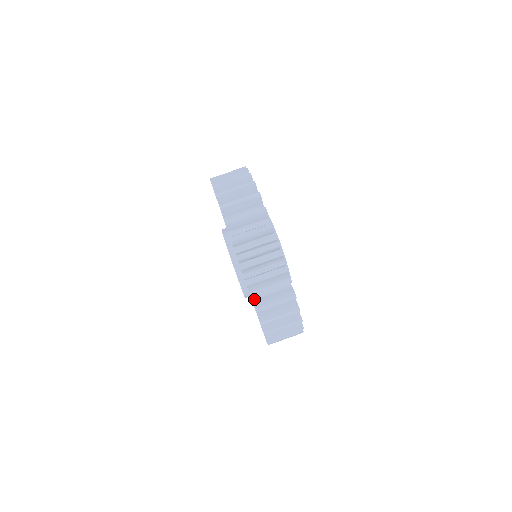
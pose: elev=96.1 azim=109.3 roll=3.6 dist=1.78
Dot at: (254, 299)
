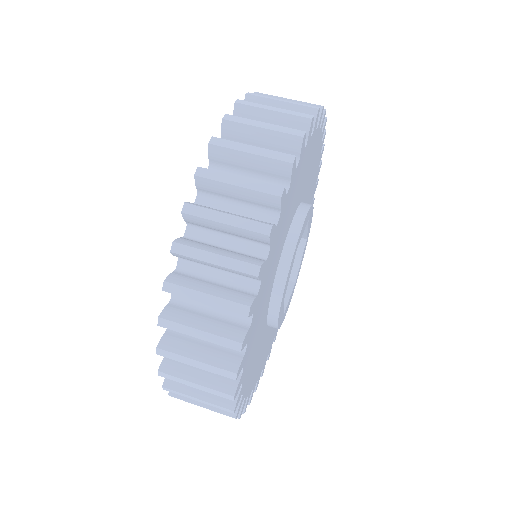
Dot at: occluded
